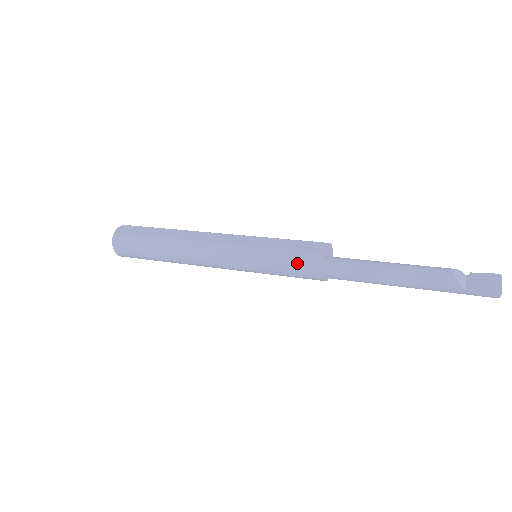
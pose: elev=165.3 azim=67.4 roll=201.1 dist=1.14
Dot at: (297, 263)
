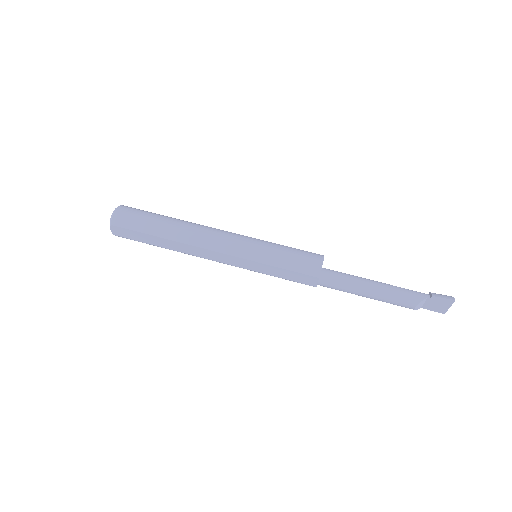
Dot at: occluded
